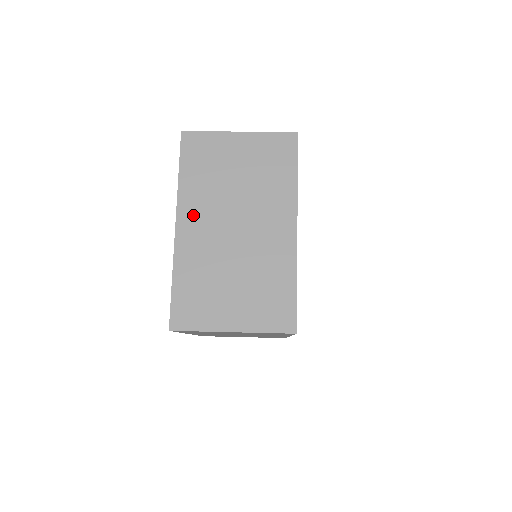
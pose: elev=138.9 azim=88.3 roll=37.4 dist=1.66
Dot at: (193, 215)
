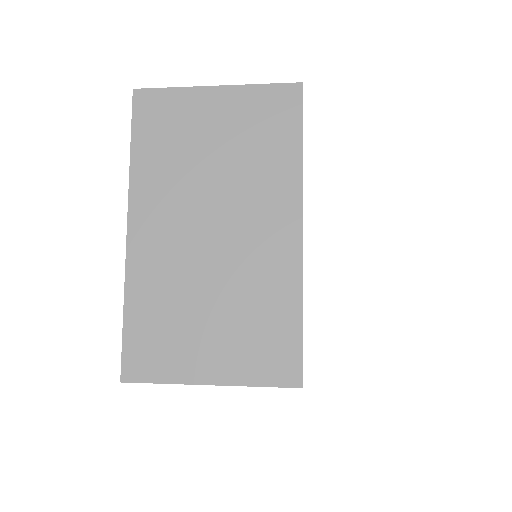
Dot at: (151, 213)
